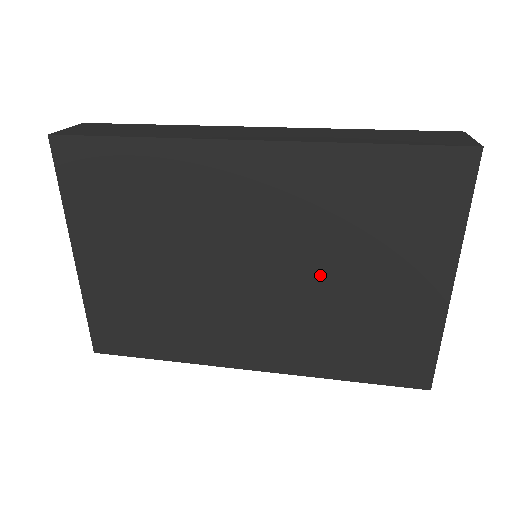
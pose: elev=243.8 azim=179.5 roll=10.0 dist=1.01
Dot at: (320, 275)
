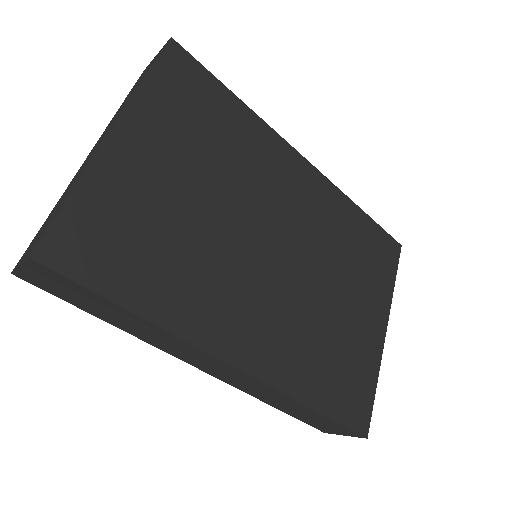
Dot at: (320, 282)
